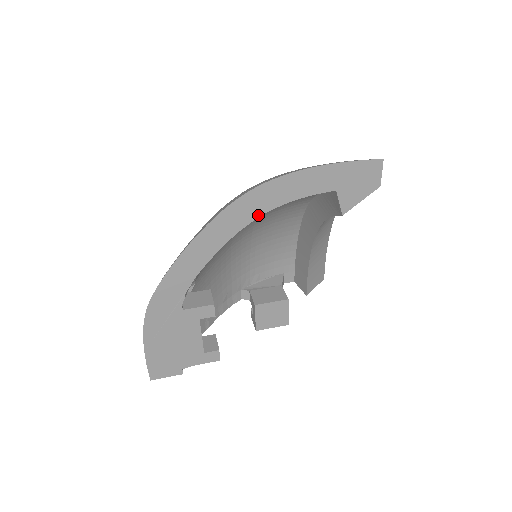
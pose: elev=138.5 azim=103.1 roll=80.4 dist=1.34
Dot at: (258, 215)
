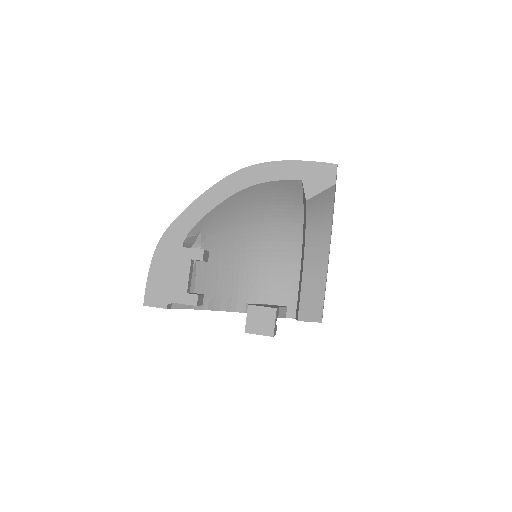
Dot at: (247, 186)
